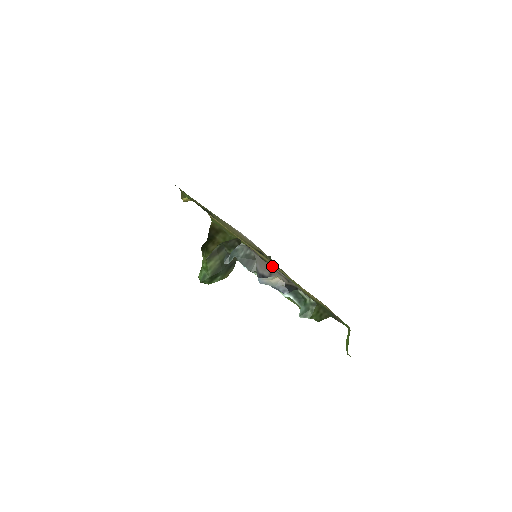
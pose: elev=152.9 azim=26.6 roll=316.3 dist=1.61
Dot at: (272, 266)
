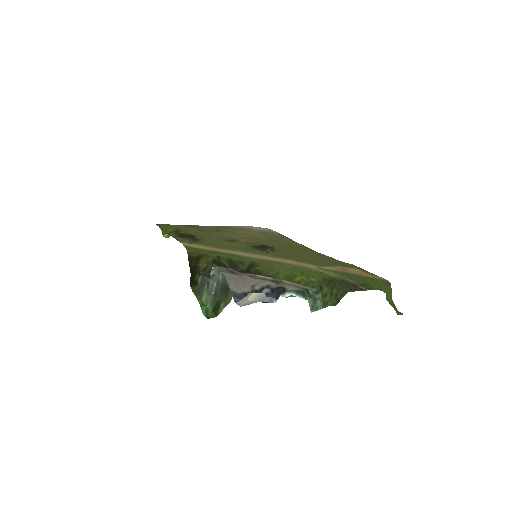
Dot at: (253, 275)
